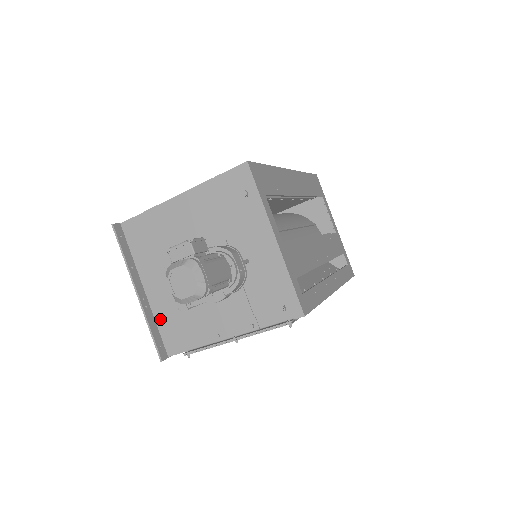
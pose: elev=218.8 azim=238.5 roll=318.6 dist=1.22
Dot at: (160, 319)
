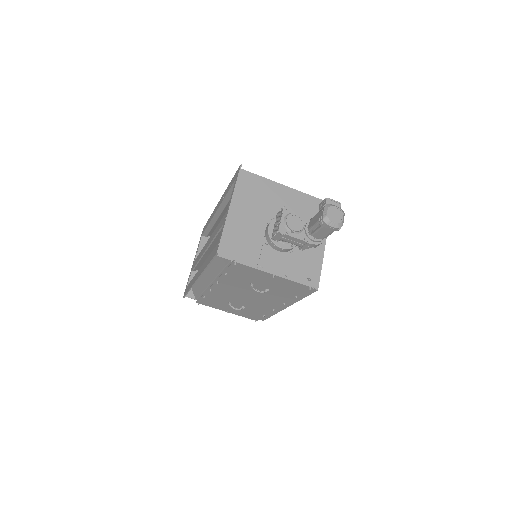
Dot at: (228, 232)
